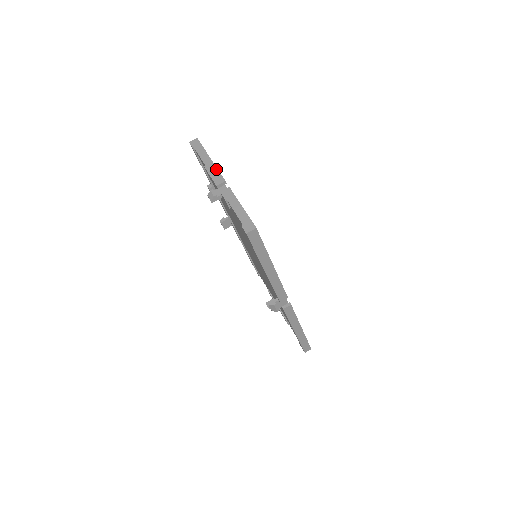
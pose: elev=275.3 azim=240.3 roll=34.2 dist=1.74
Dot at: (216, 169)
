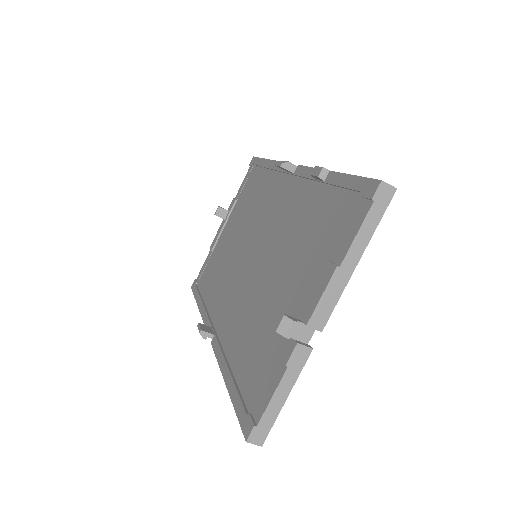
Dot at: (339, 295)
